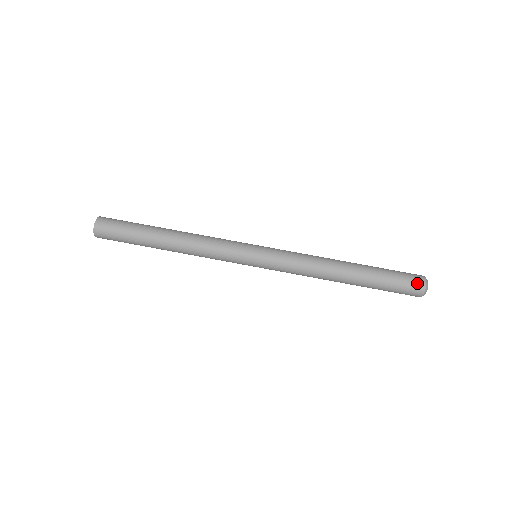
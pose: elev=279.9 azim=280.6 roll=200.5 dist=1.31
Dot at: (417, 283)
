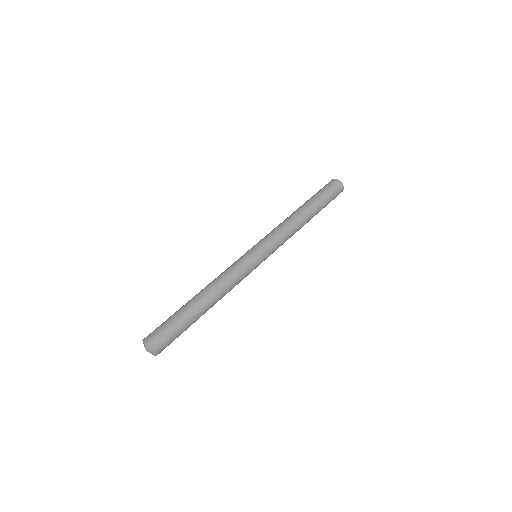
Dot at: (329, 183)
